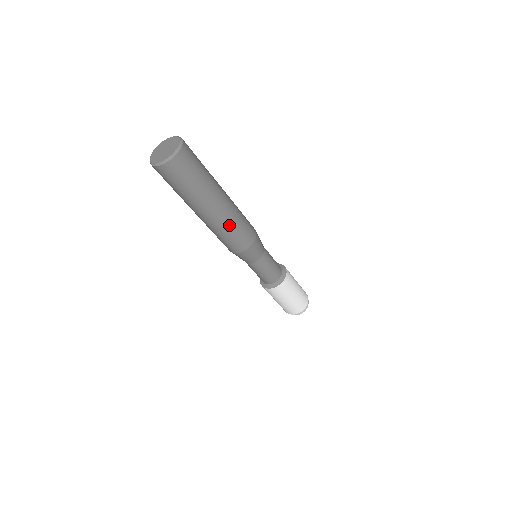
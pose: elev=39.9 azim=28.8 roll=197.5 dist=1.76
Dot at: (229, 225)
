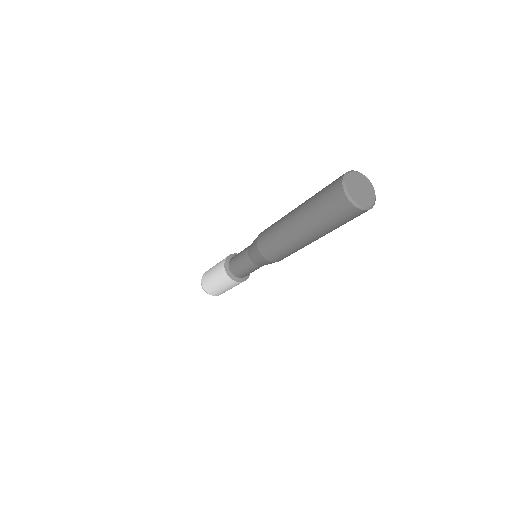
Dot at: (296, 249)
